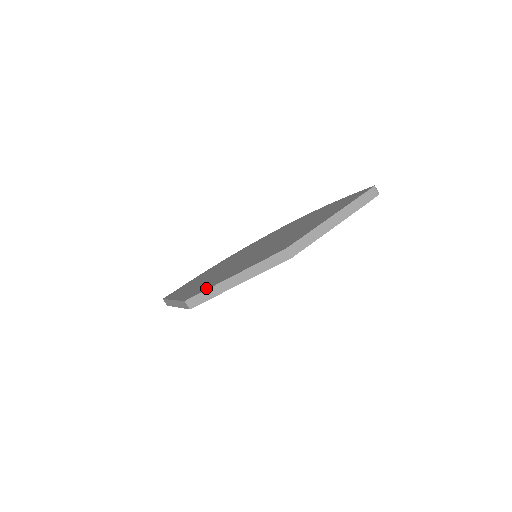
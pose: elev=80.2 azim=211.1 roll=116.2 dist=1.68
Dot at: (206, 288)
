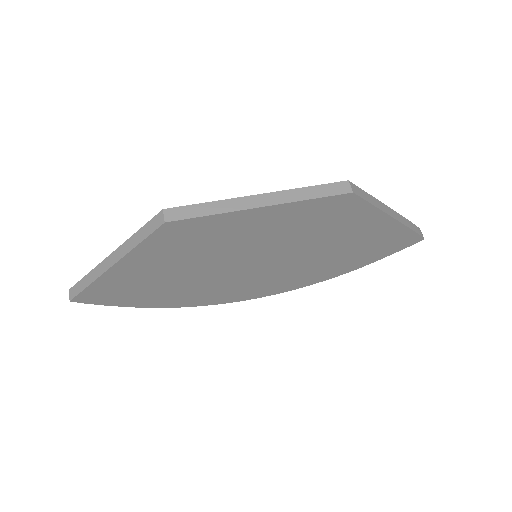
Dot at: occluded
